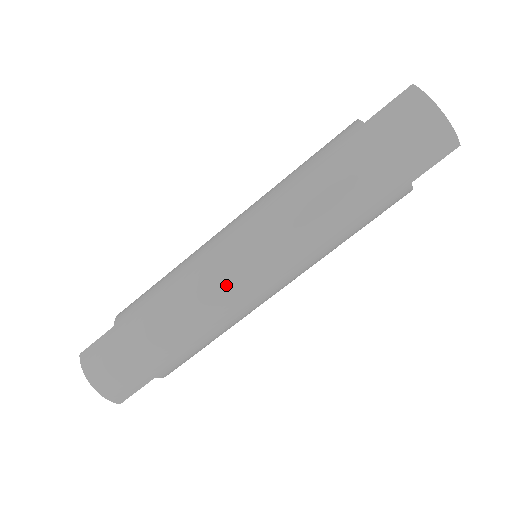
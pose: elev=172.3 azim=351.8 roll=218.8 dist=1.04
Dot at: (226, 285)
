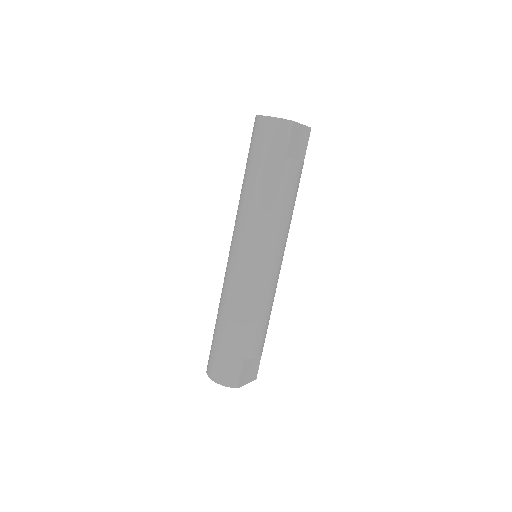
Dot at: (237, 278)
